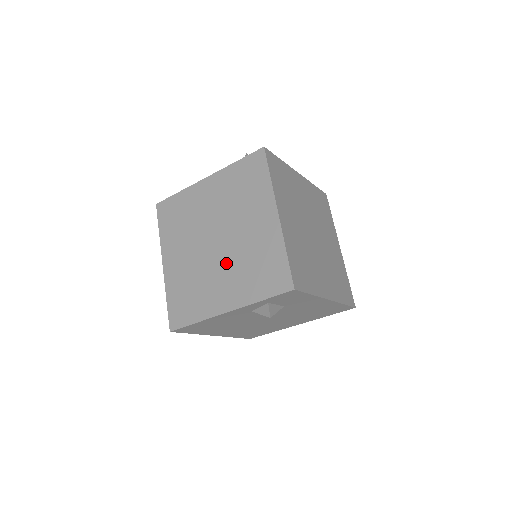
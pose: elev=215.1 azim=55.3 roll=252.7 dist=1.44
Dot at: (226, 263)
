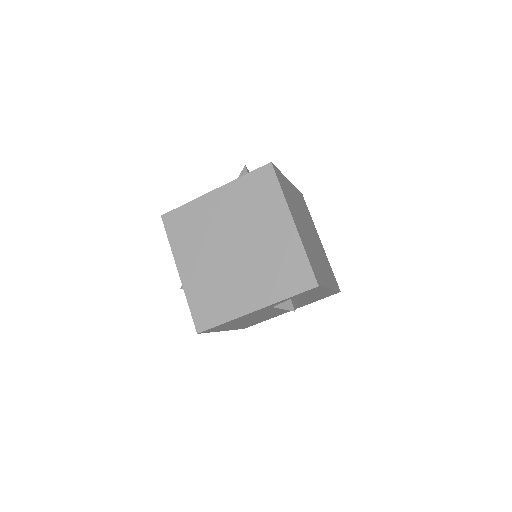
Dot at: (248, 268)
